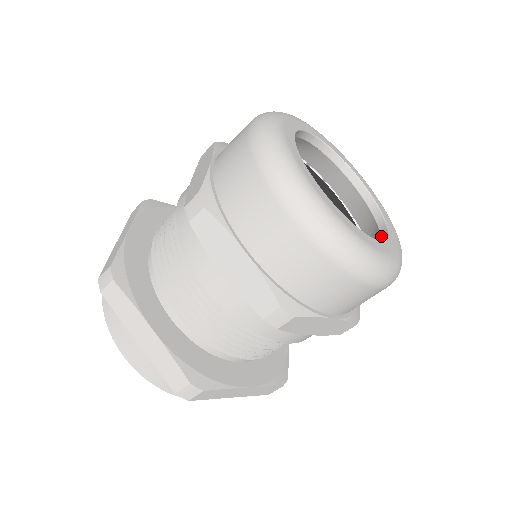
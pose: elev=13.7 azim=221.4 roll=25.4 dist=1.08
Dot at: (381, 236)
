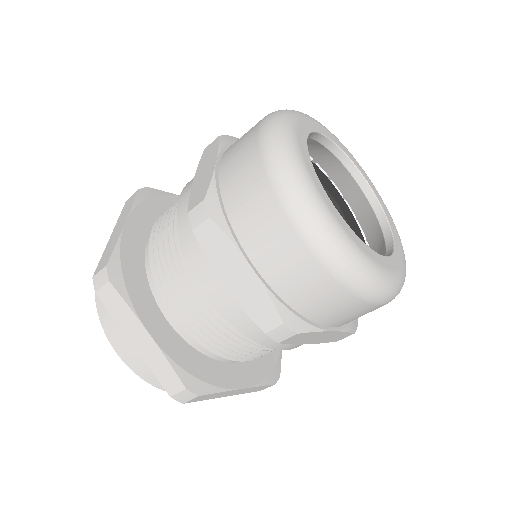
Dot at: (386, 246)
